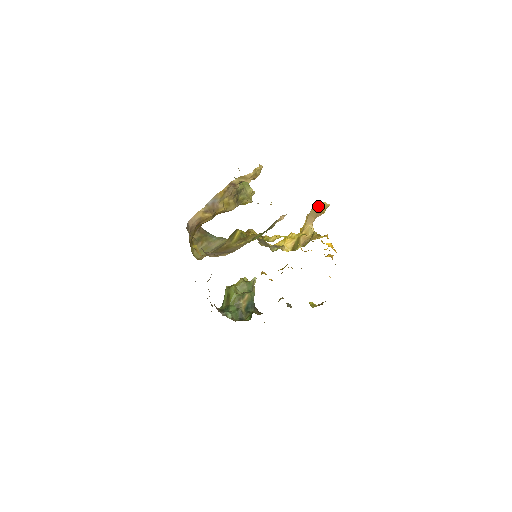
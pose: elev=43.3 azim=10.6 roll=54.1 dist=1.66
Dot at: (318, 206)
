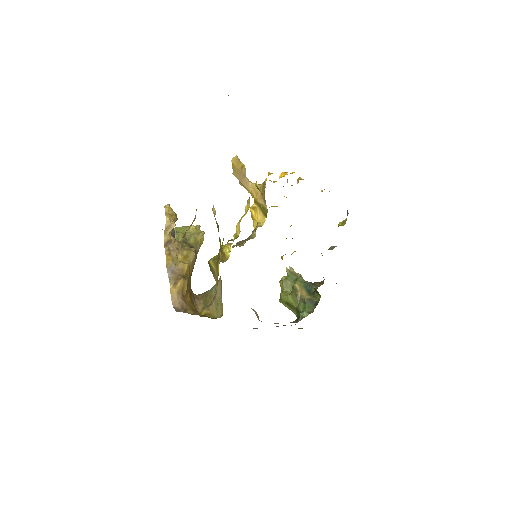
Dot at: (234, 168)
